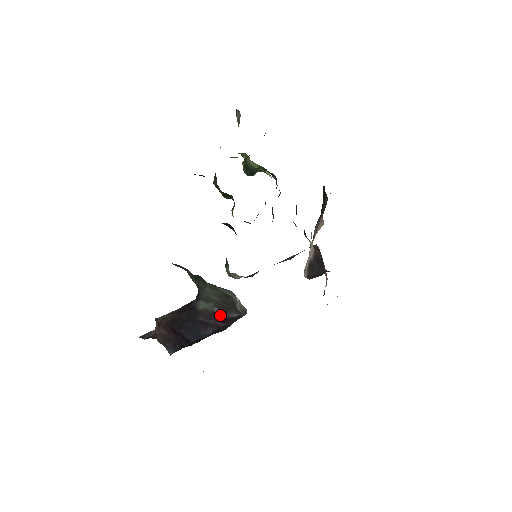
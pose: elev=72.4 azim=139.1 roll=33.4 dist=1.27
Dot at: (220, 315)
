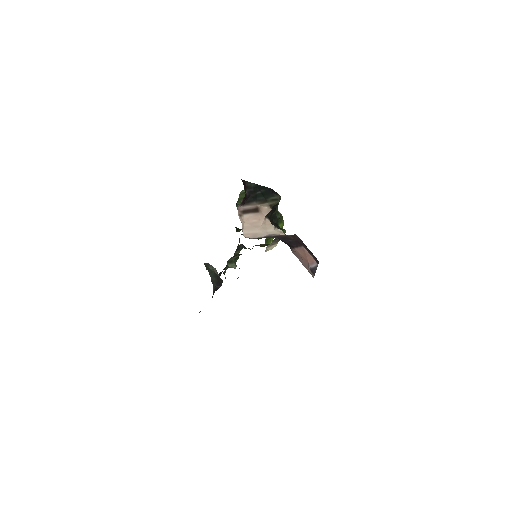
Dot at: (217, 289)
